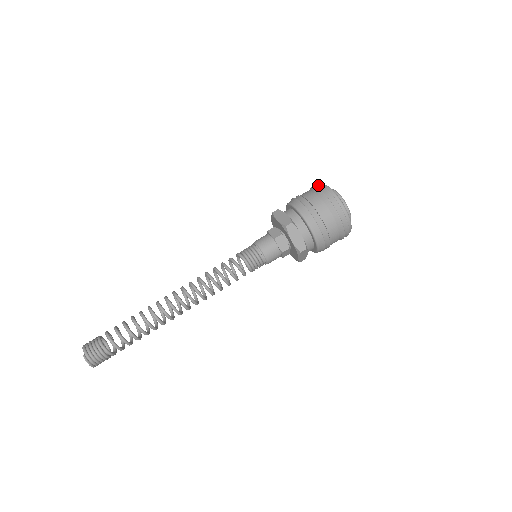
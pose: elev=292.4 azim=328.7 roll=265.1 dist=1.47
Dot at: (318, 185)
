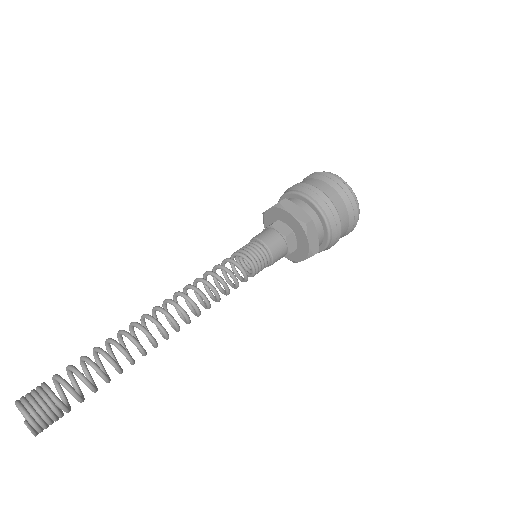
Dot at: (327, 173)
